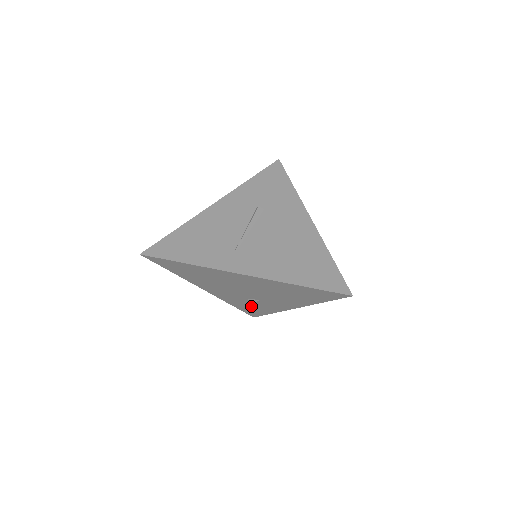
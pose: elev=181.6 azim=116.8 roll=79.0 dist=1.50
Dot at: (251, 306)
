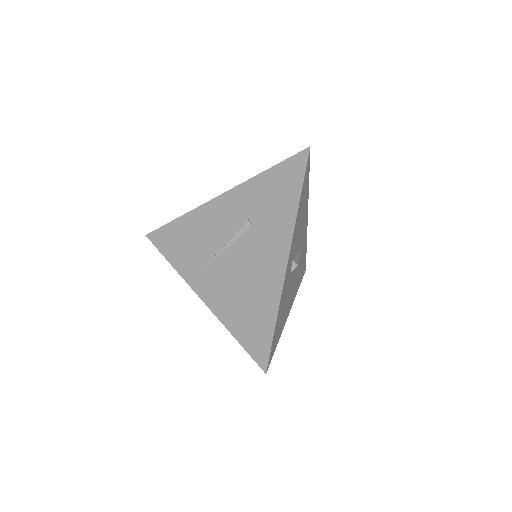
Dot at: occluded
